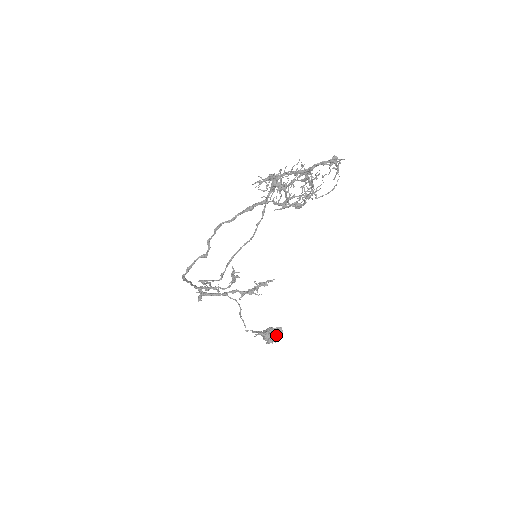
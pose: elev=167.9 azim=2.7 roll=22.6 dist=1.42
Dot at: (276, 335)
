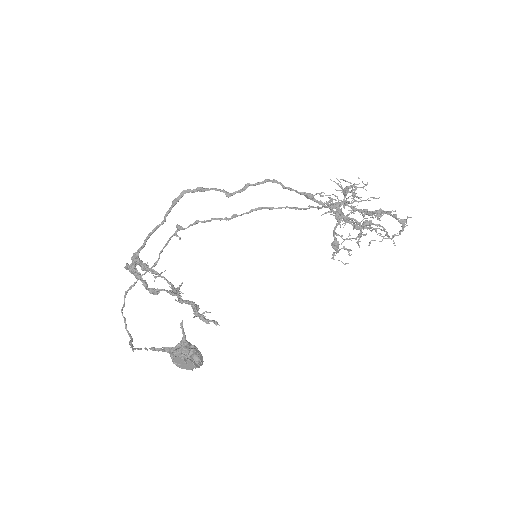
Dot at: (198, 355)
